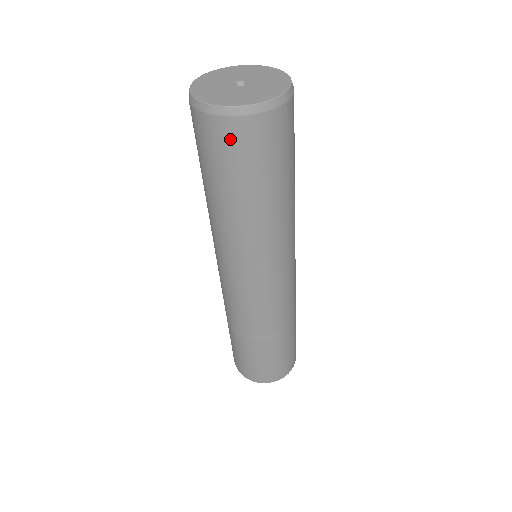
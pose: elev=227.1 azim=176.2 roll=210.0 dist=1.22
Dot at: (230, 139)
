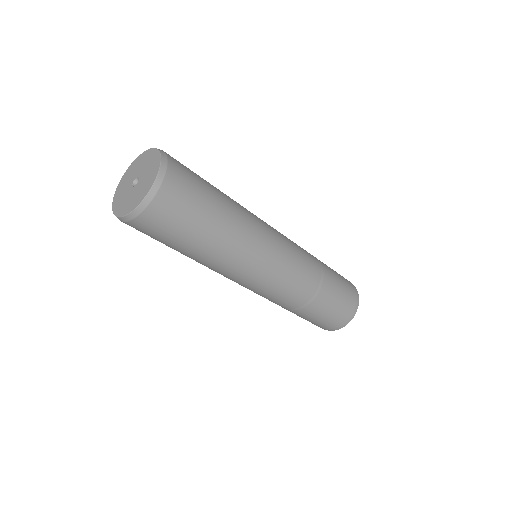
Dot at: (156, 222)
